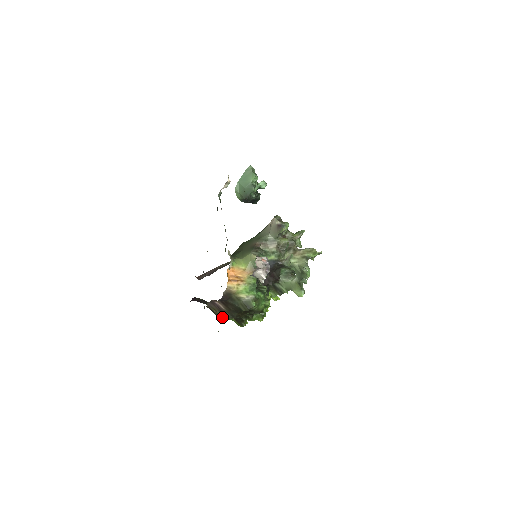
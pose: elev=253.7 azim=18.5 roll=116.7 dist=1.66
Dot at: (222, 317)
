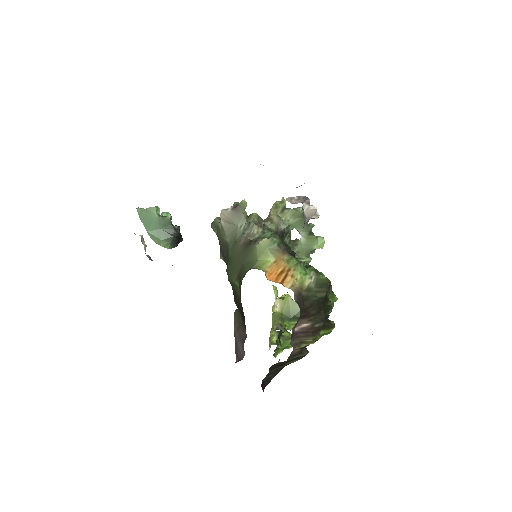
Dot at: occluded
